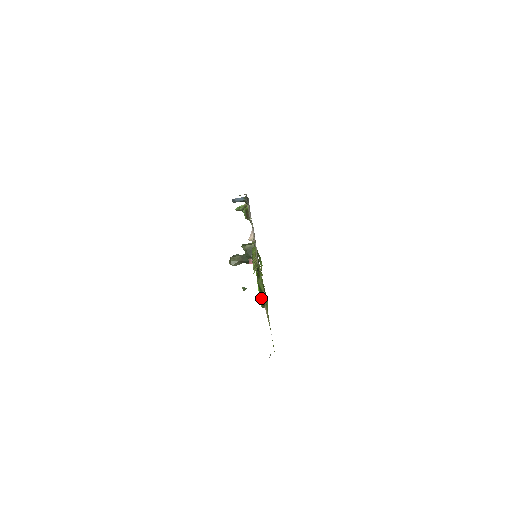
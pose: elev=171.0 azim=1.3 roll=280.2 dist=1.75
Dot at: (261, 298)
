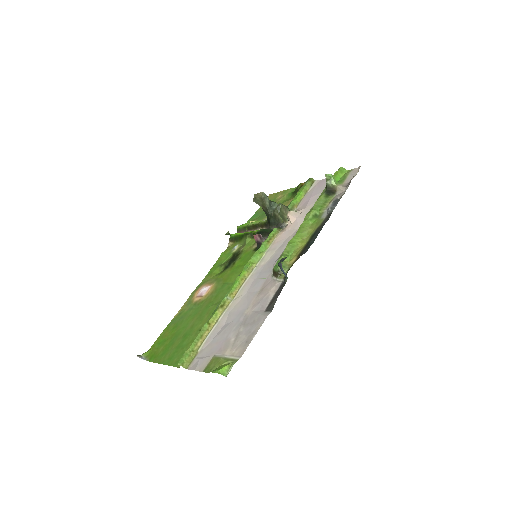
Dot at: (237, 236)
